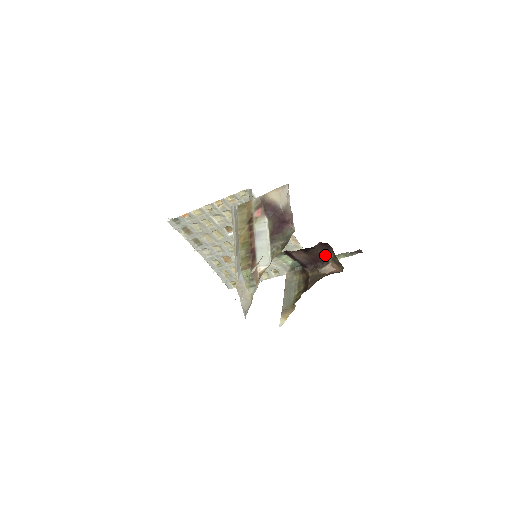
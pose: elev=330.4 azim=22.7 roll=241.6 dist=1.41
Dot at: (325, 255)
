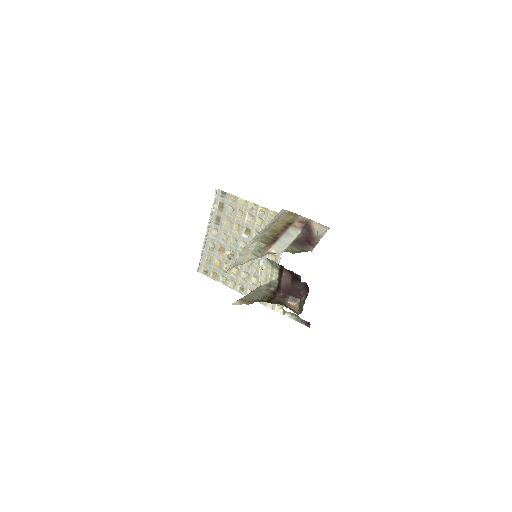
Dot at: (299, 295)
